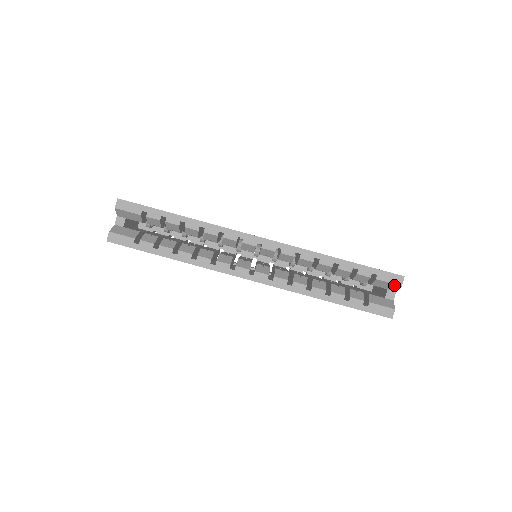
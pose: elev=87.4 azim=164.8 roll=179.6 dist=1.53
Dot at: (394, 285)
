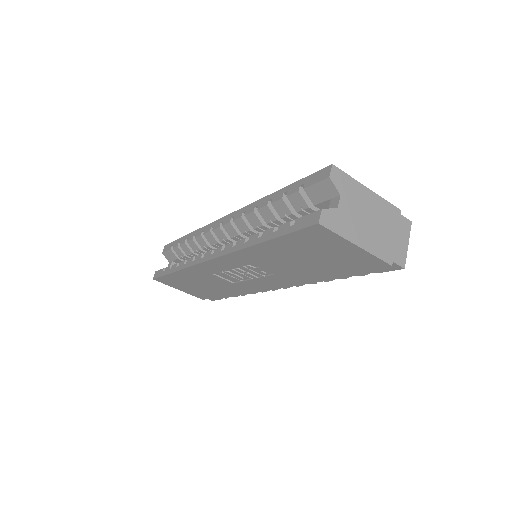
Dot at: (324, 183)
